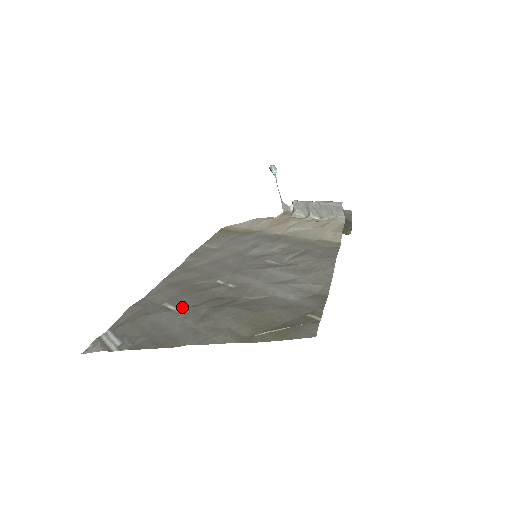
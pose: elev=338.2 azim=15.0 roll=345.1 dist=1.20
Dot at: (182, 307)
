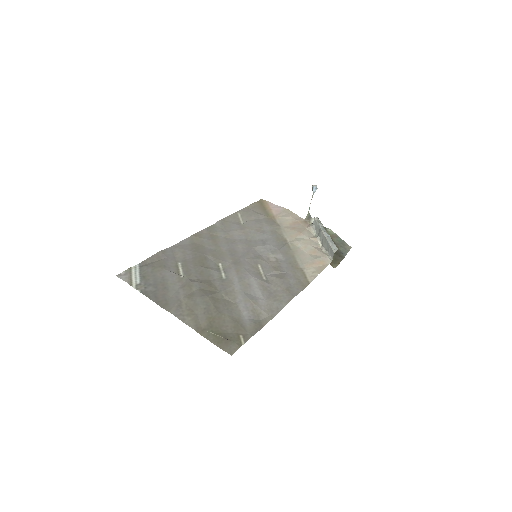
Dot at: (186, 275)
